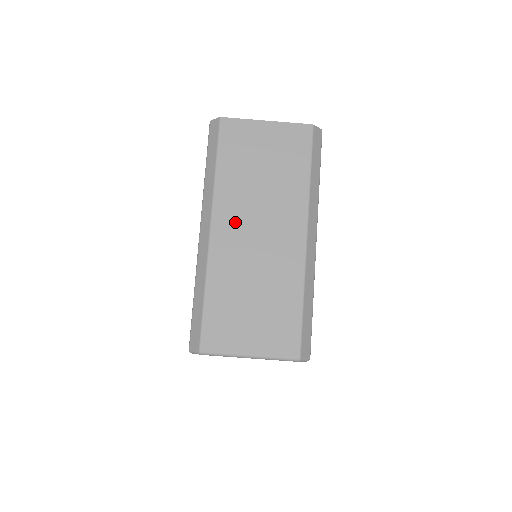
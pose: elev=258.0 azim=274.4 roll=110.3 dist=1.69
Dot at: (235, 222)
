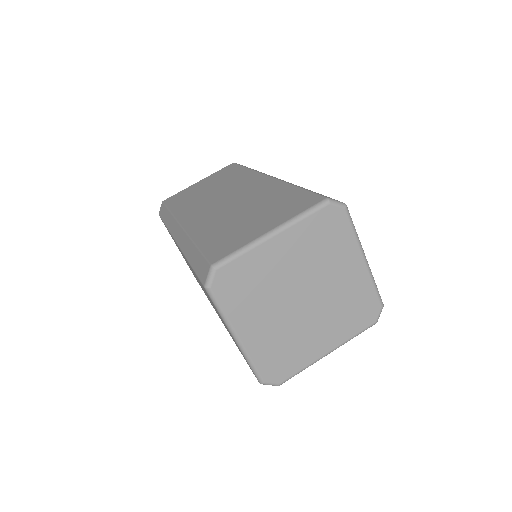
Dot at: (201, 210)
